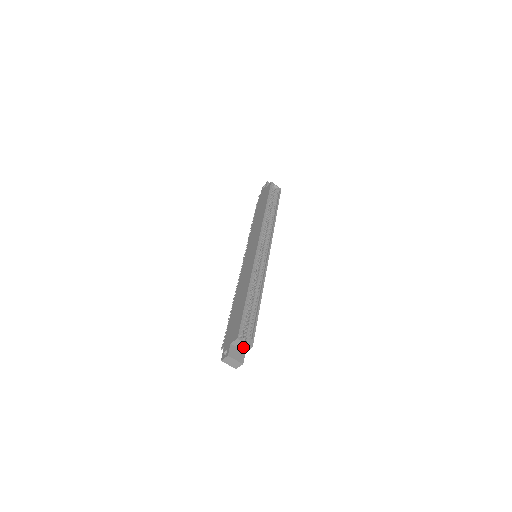
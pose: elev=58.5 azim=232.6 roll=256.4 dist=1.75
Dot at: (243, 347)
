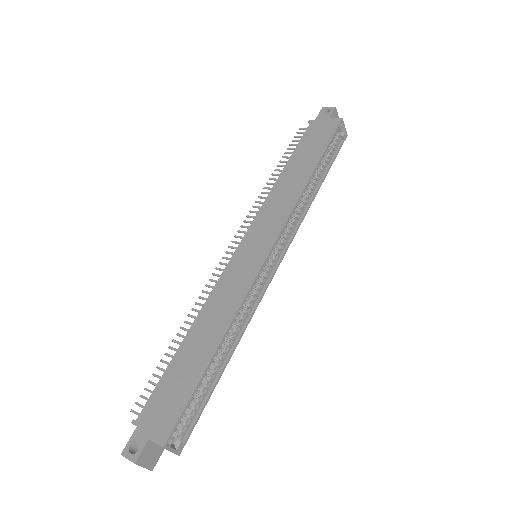
Dot at: occluded
